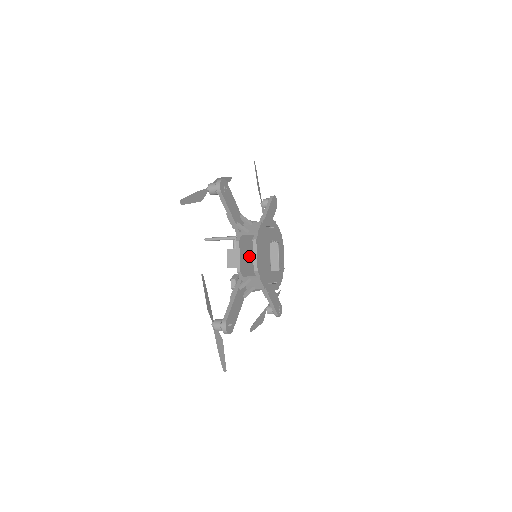
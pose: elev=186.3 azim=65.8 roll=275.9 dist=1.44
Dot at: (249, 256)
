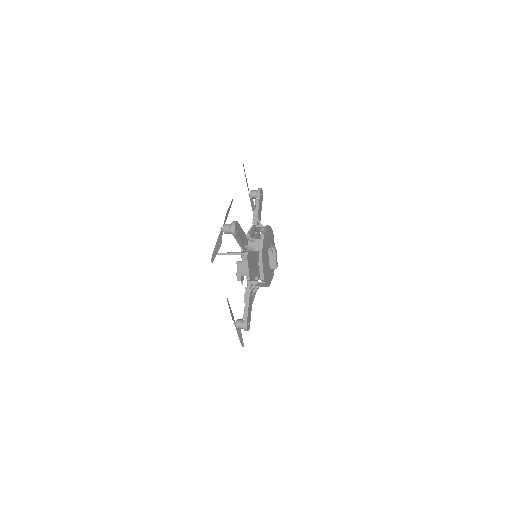
Dot at: (252, 261)
